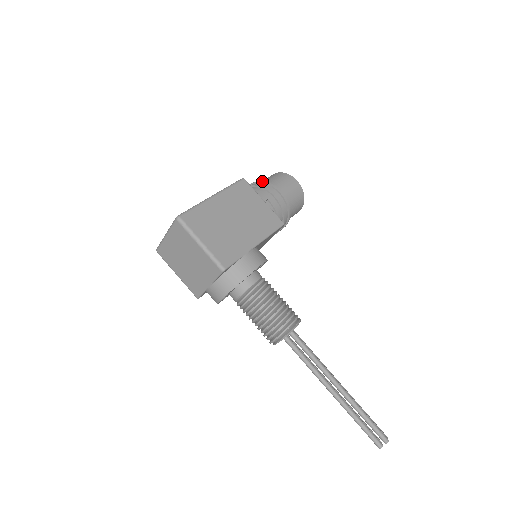
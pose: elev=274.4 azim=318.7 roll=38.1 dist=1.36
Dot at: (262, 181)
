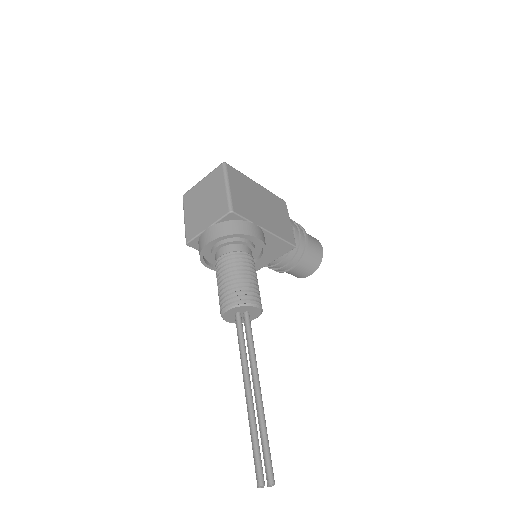
Dot at: occluded
